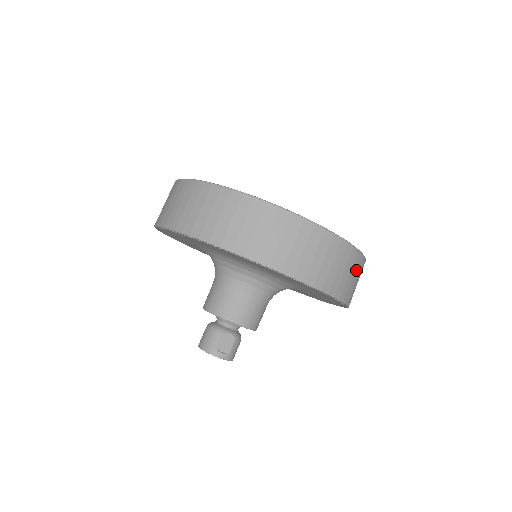
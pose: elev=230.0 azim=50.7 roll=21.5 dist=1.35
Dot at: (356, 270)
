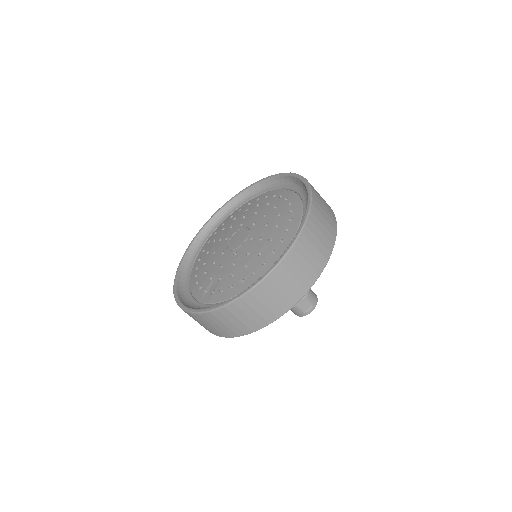
Dot at: (315, 232)
